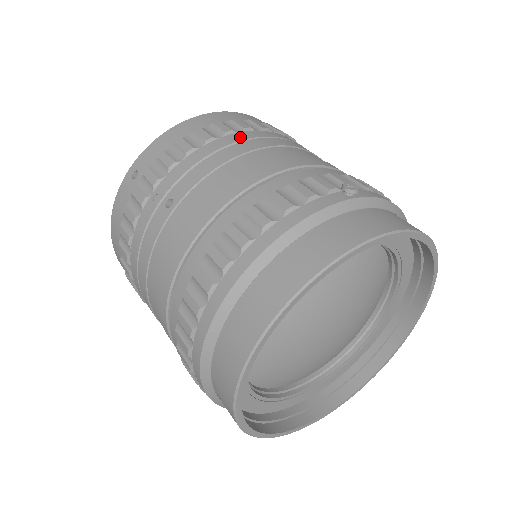
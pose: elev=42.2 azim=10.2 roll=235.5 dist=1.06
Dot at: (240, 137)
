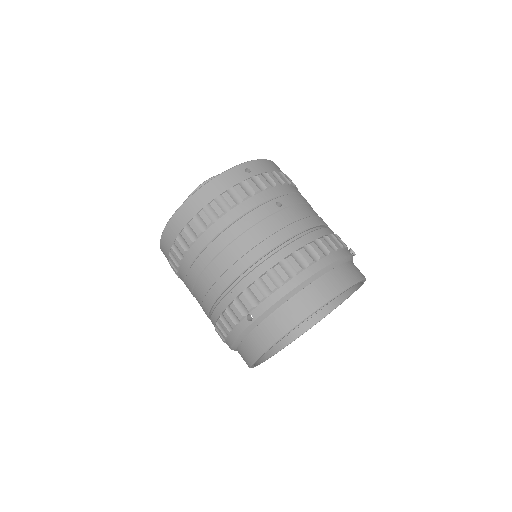
Dot at: (300, 193)
